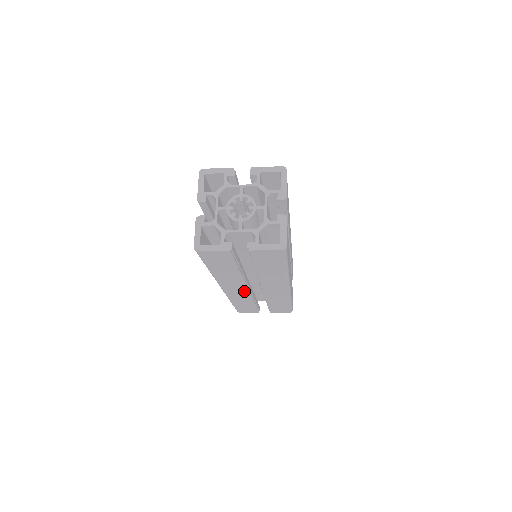
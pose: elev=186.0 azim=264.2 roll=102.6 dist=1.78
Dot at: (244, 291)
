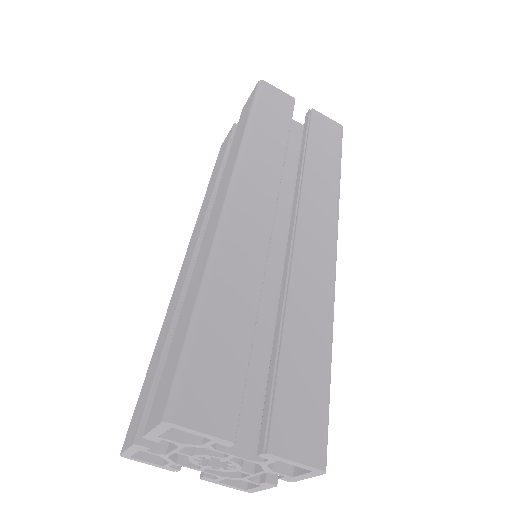
Dot at: (263, 225)
